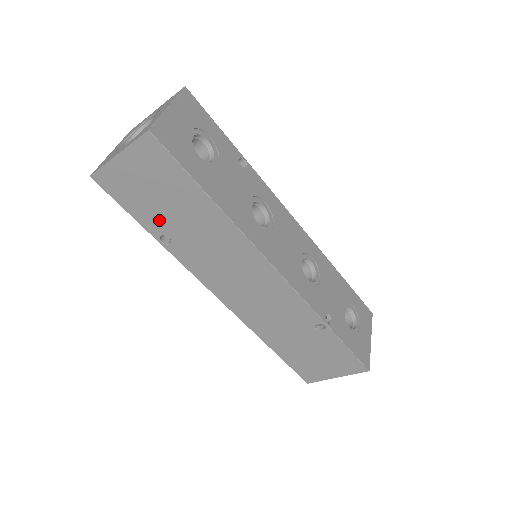
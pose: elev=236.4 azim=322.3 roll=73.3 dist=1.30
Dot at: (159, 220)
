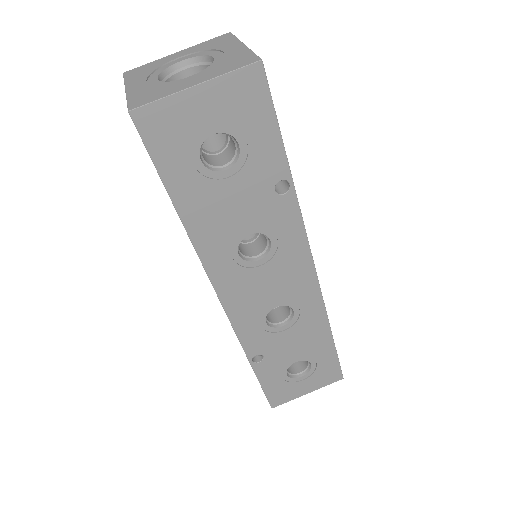
Dot at: occluded
